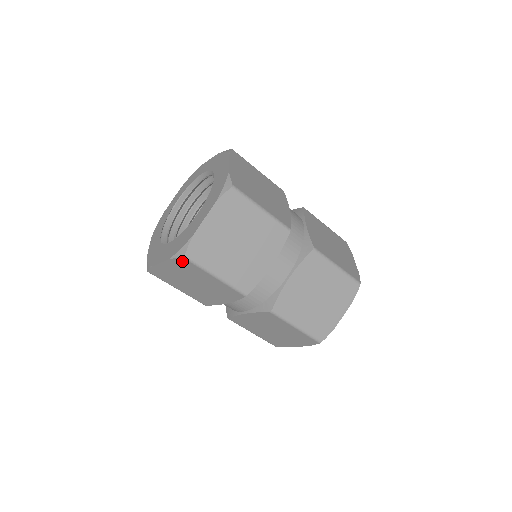
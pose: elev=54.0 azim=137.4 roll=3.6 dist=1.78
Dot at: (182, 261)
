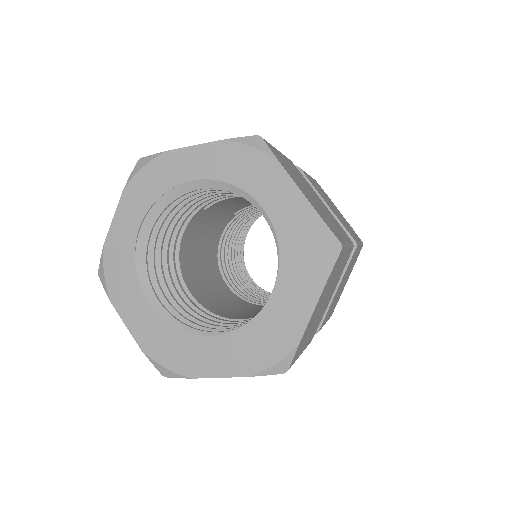
Dot at: occluded
